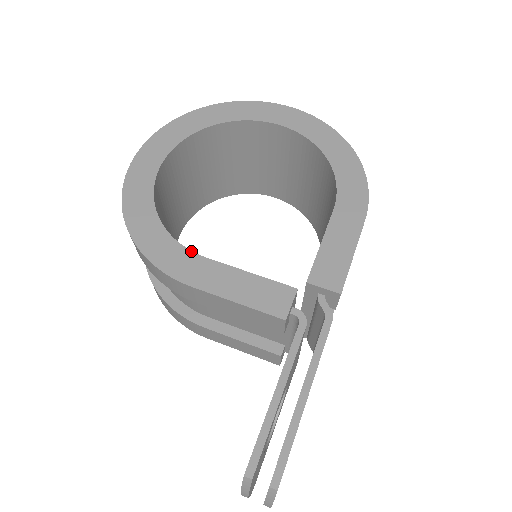
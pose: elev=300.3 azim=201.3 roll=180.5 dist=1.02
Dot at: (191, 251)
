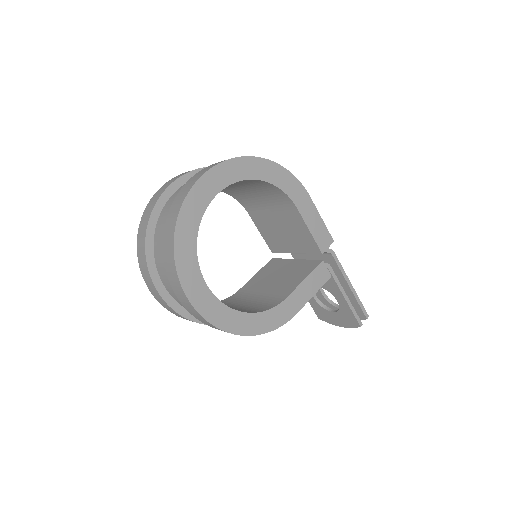
Dot at: (280, 304)
